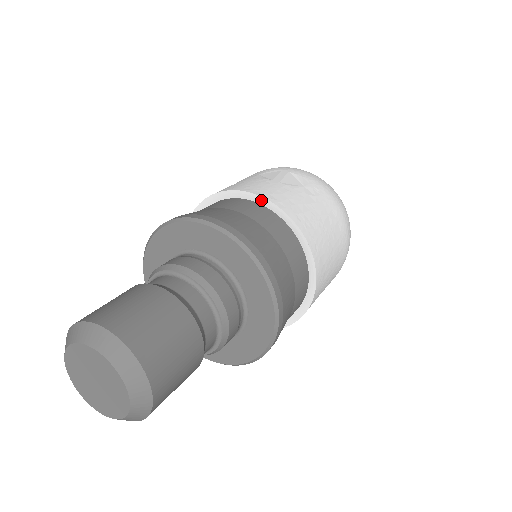
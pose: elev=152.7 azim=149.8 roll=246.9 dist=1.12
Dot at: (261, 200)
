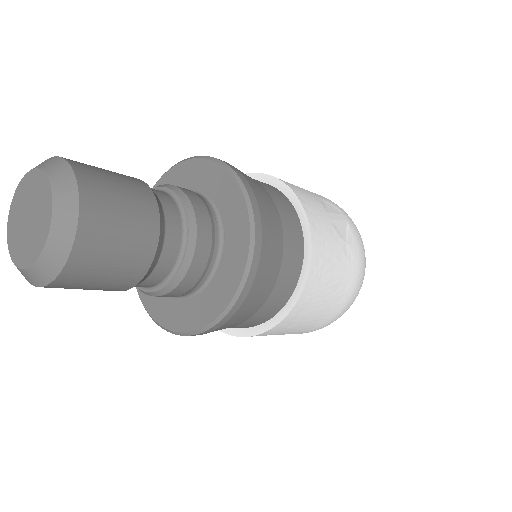
Dot at: (304, 218)
